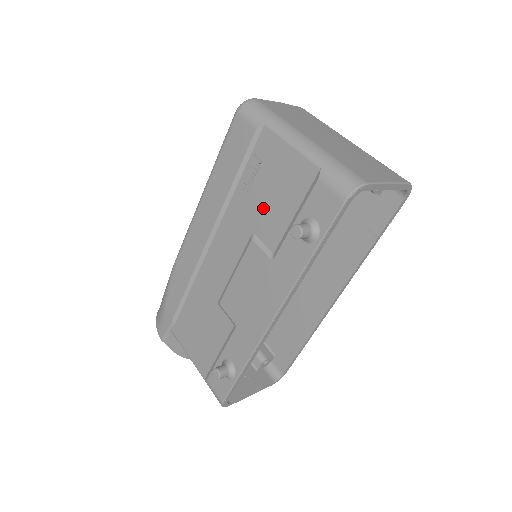
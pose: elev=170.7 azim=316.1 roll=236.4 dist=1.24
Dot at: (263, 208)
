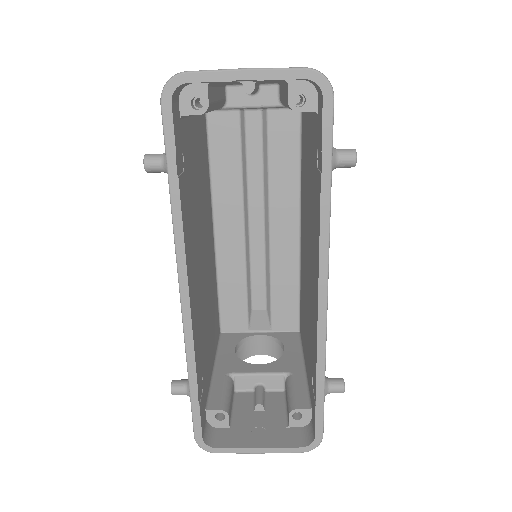
Dot at: occluded
